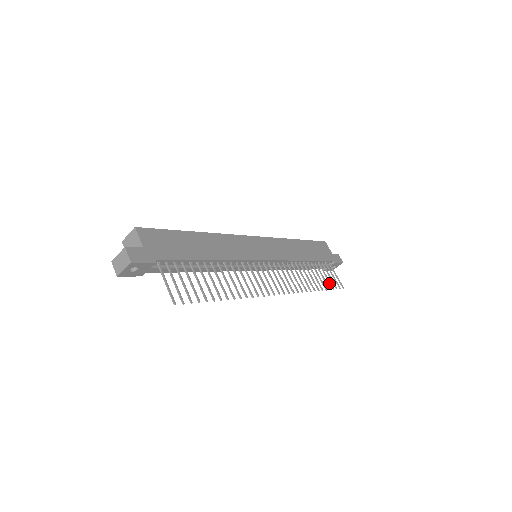
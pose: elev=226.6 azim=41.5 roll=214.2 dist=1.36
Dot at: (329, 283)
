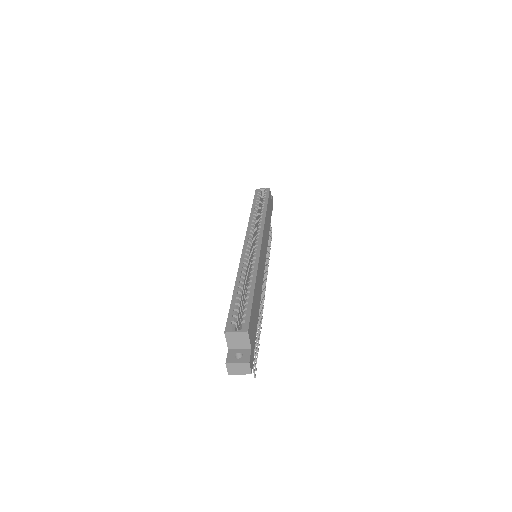
Dot at: (270, 238)
